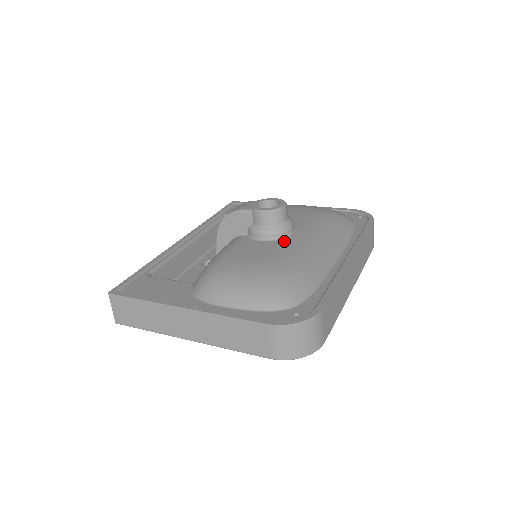
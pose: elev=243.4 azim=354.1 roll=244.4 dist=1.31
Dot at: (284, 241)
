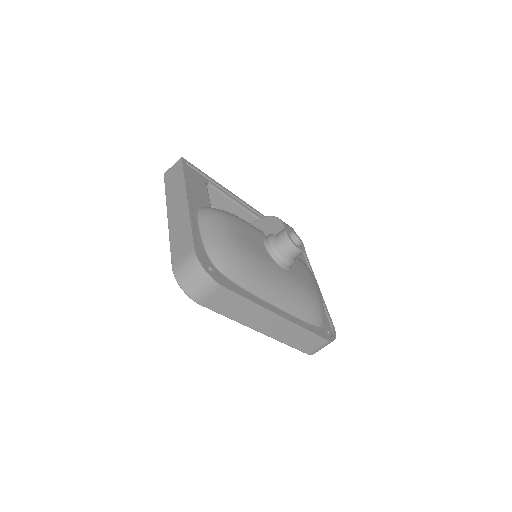
Dot at: (271, 259)
